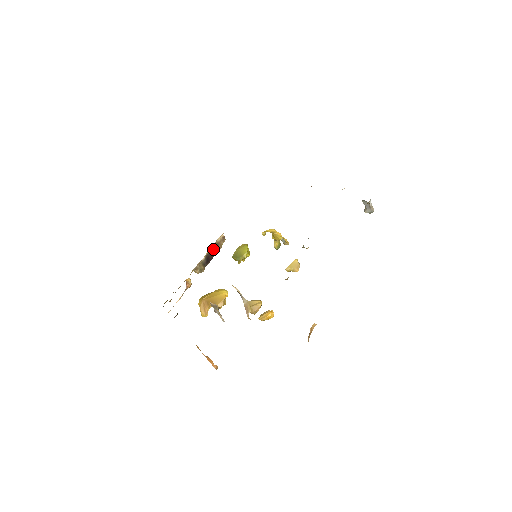
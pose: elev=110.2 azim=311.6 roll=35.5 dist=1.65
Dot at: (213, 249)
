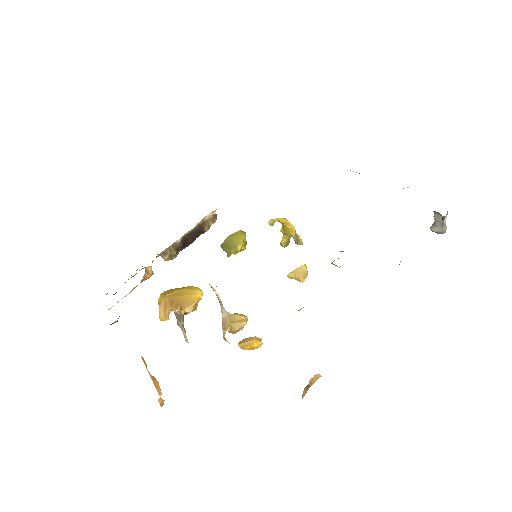
Dot at: (196, 229)
